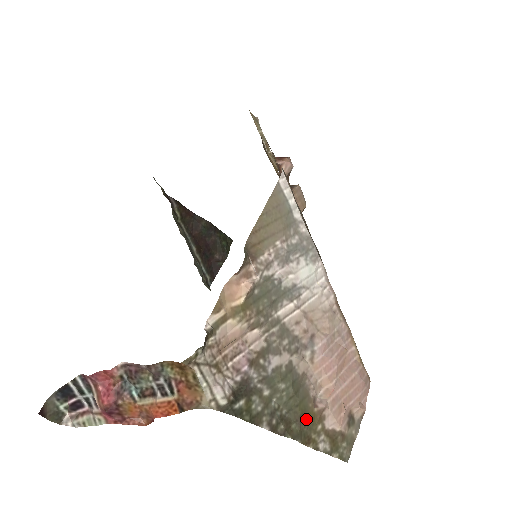
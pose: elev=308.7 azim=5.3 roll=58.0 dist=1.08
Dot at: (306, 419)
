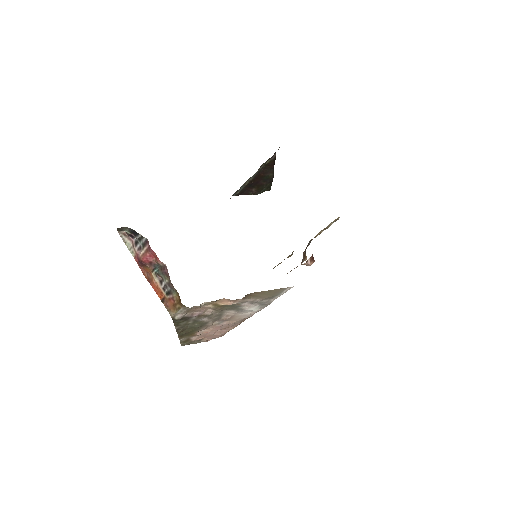
Dot at: (189, 333)
